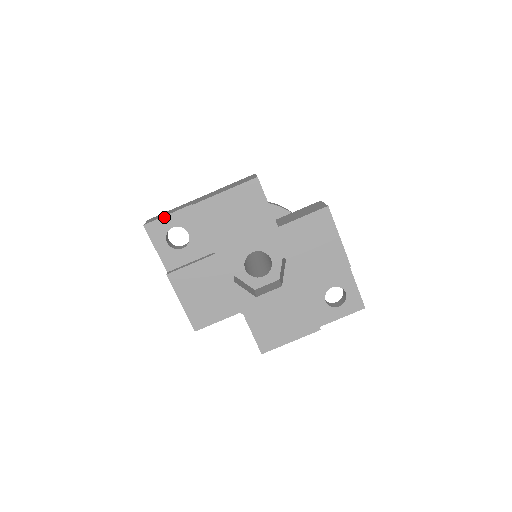
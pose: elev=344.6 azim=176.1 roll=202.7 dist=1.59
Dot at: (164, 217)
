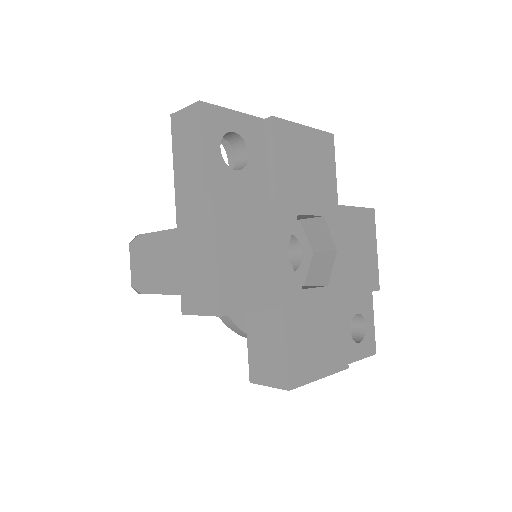
Dot at: (228, 110)
